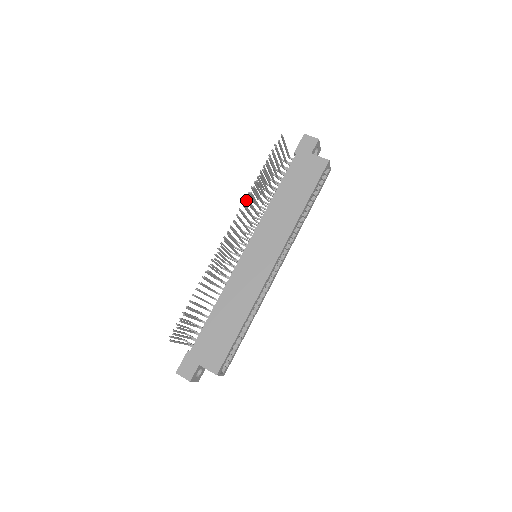
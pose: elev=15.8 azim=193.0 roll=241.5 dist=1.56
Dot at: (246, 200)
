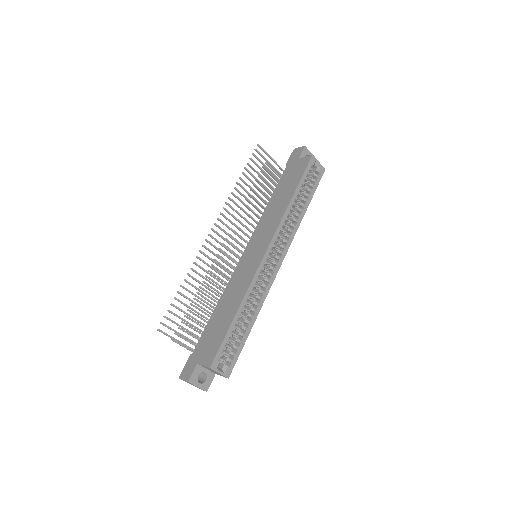
Dot at: occluded
